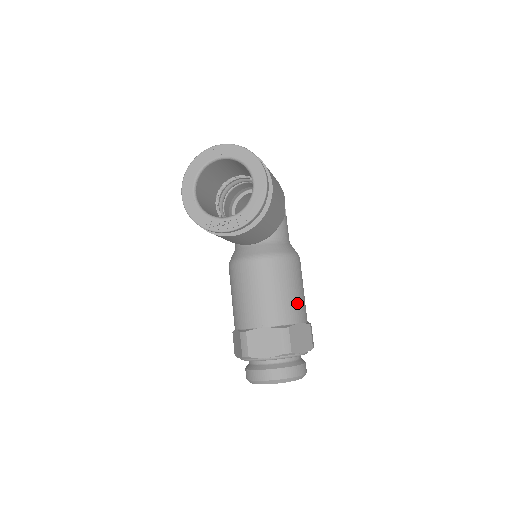
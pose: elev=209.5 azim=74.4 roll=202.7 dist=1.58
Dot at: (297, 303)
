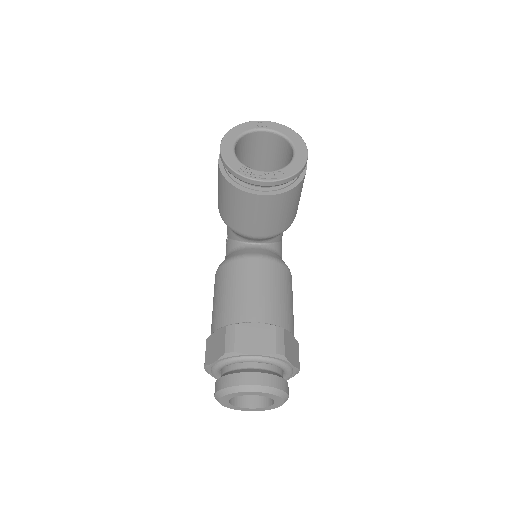
Dot at: (290, 313)
